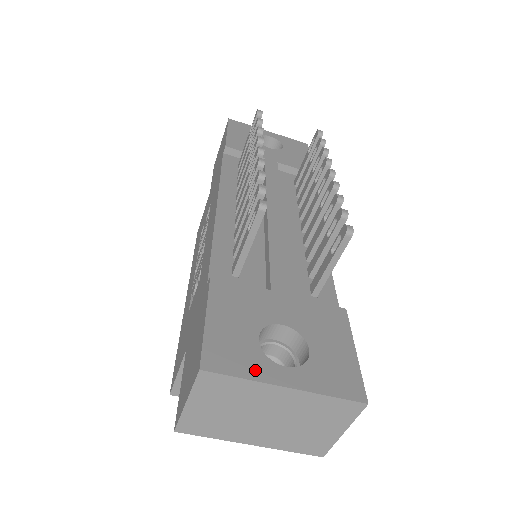
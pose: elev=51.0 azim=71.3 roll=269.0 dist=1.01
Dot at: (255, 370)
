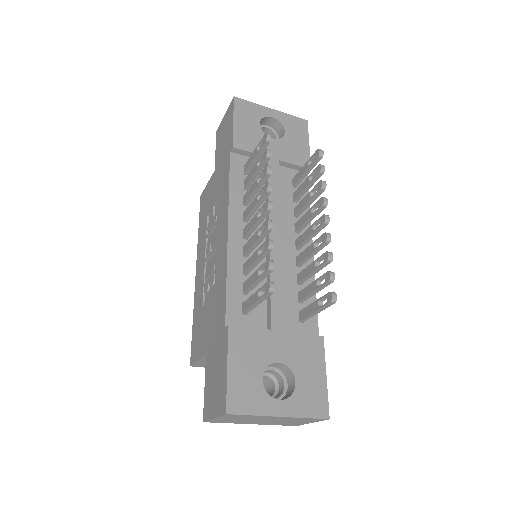
Dot at: (260, 407)
